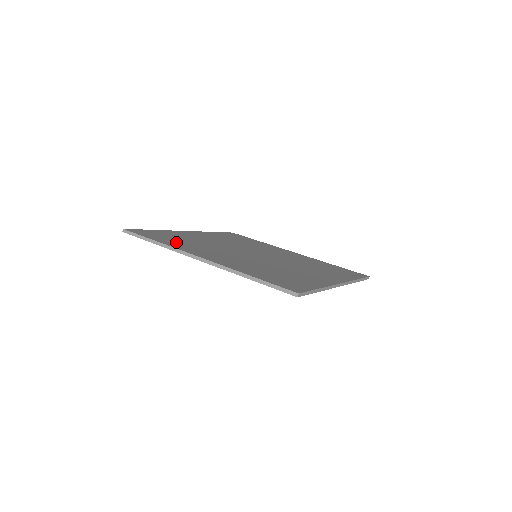
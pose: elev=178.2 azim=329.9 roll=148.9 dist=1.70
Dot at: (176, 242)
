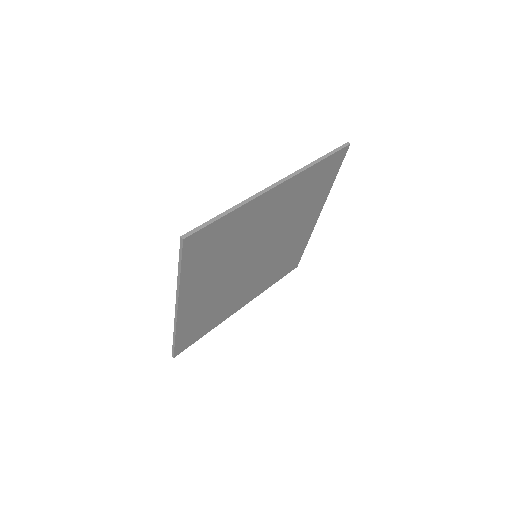
Dot at: occluded
